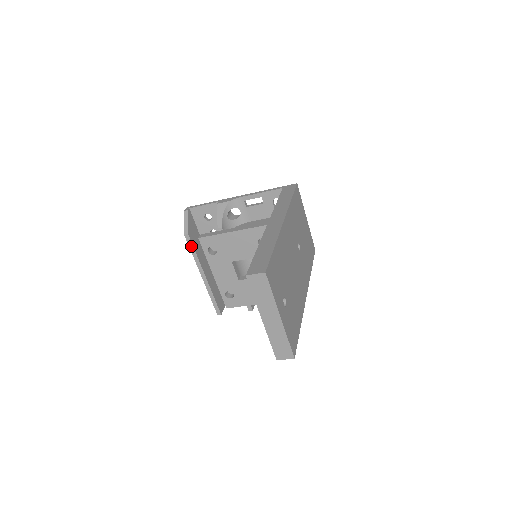
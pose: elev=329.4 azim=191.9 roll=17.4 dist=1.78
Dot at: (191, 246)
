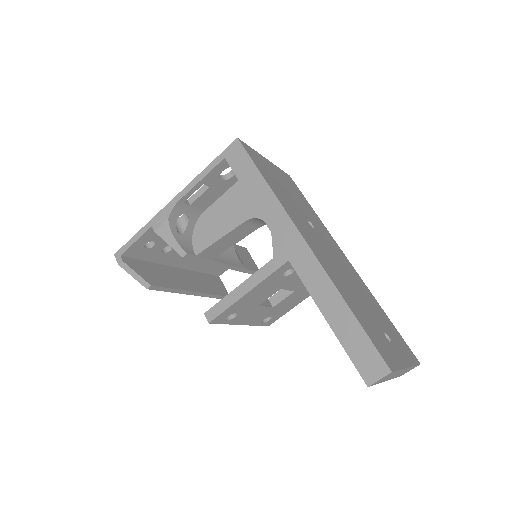
Dot at: (162, 289)
